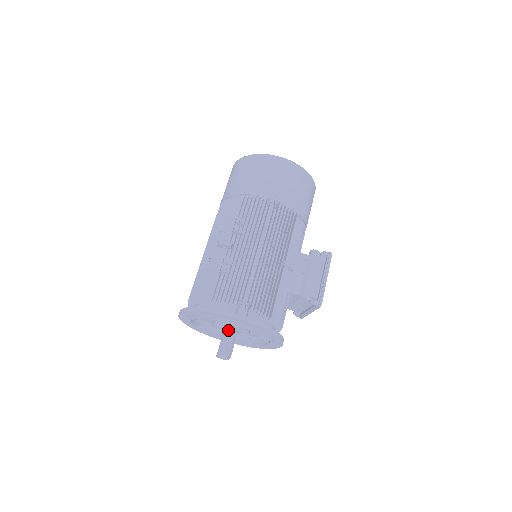
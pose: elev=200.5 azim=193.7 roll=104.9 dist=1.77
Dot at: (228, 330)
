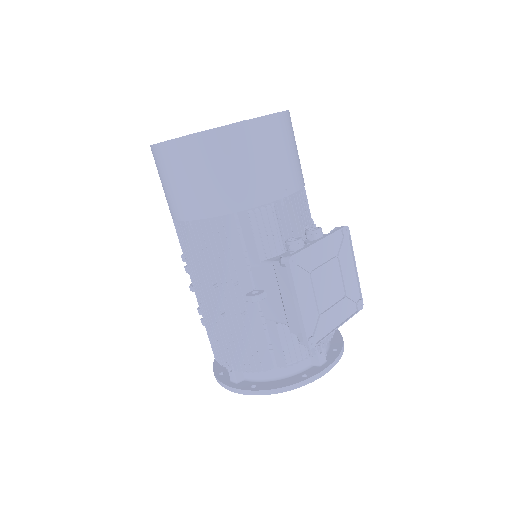
Dot at: occluded
